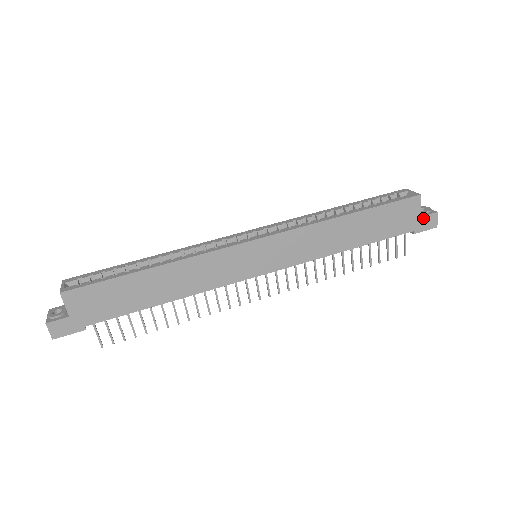
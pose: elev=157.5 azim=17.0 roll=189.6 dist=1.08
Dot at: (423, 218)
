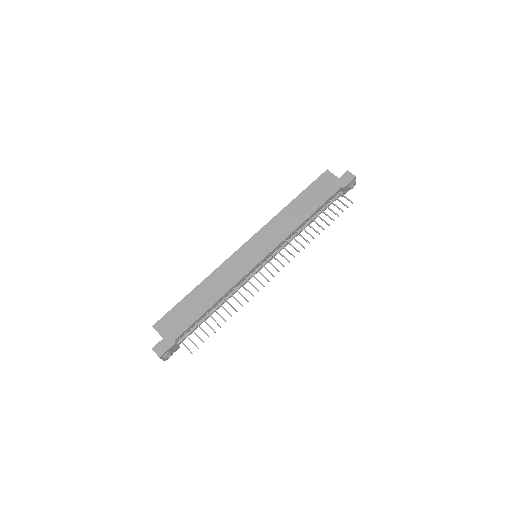
Dot at: (341, 178)
